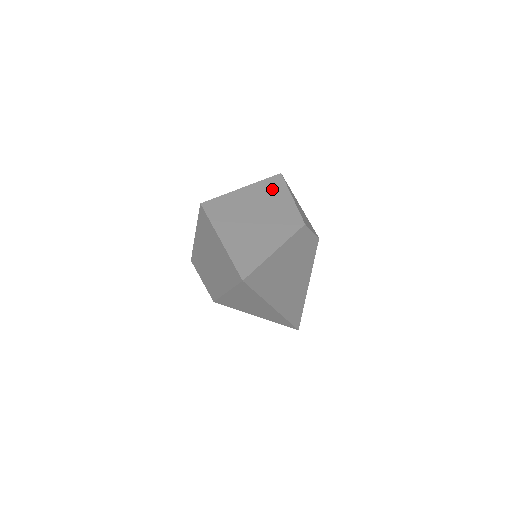
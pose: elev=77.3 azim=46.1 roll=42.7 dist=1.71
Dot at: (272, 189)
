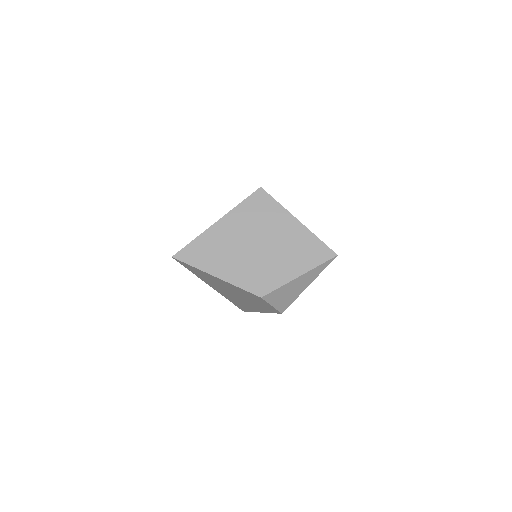
Dot at: (306, 252)
